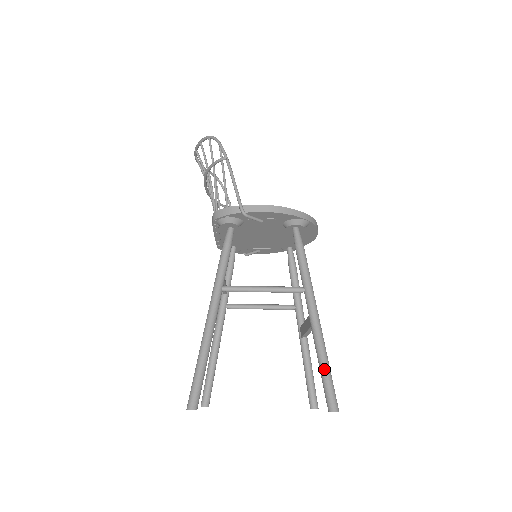
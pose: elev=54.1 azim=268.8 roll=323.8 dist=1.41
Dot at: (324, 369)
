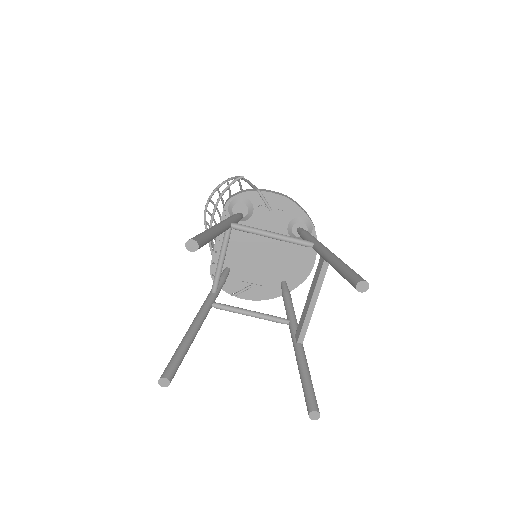
Dot at: (345, 265)
